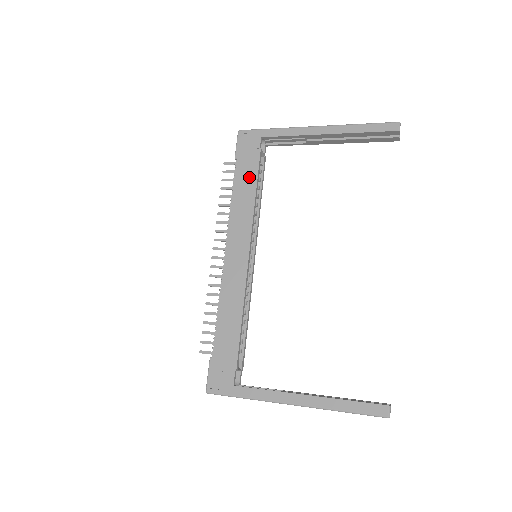
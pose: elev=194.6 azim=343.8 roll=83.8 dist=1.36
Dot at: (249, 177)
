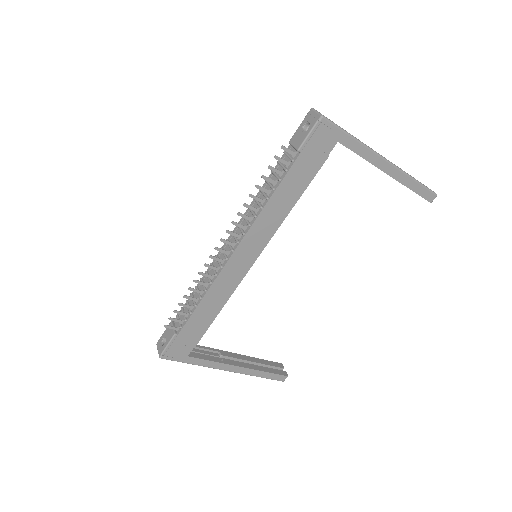
Dot at: (300, 183)
